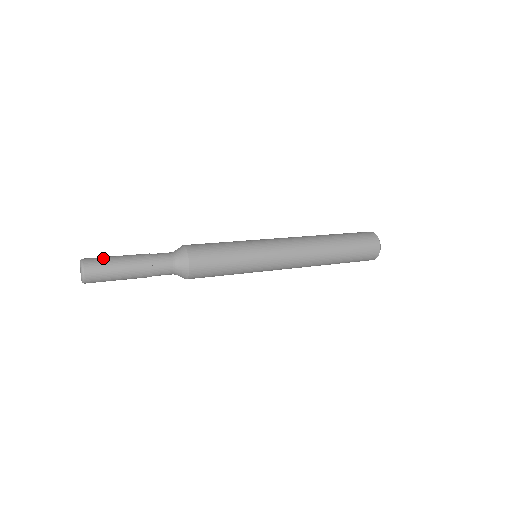
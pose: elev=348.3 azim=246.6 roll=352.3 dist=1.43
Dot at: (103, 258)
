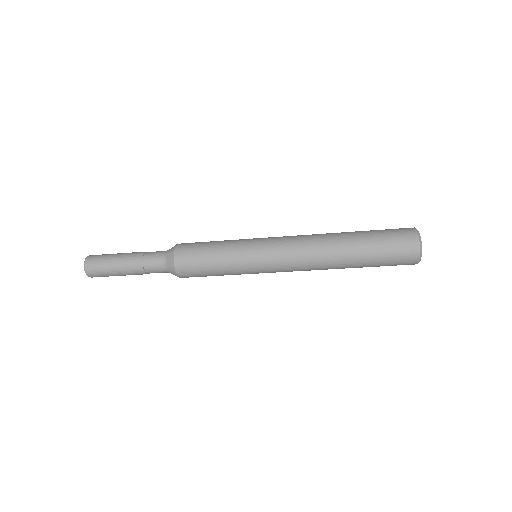
Dot at: (105, 254)
